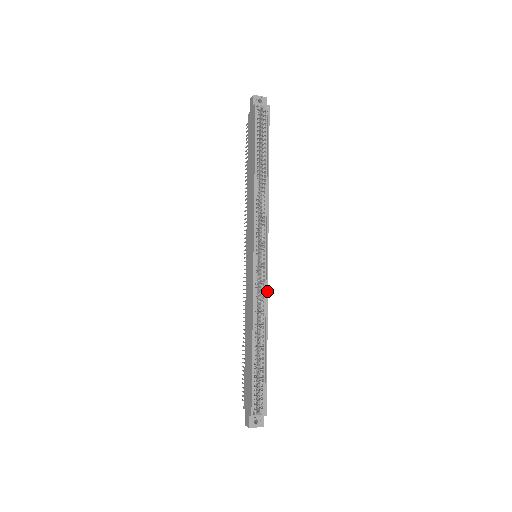
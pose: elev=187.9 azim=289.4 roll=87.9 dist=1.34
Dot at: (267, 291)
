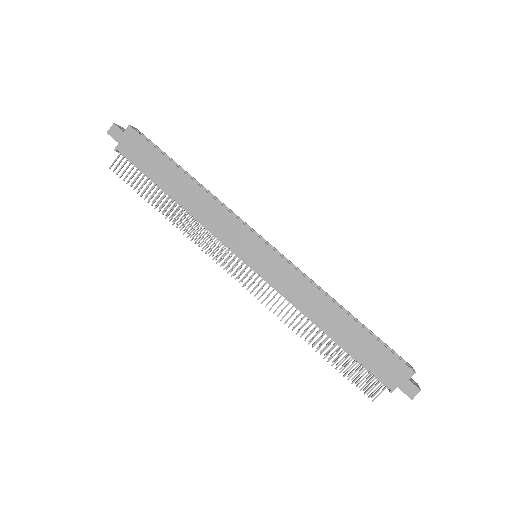
Dot at: occluded
